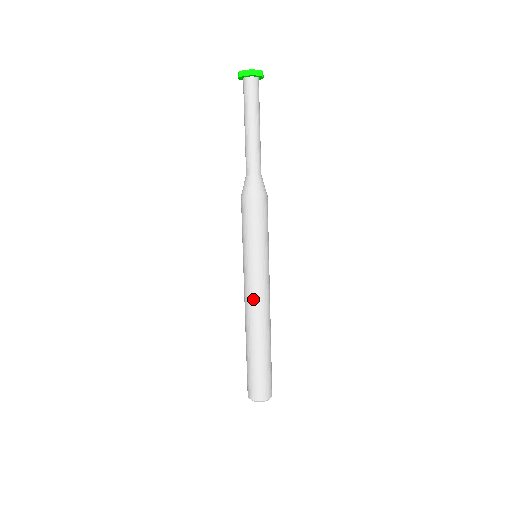
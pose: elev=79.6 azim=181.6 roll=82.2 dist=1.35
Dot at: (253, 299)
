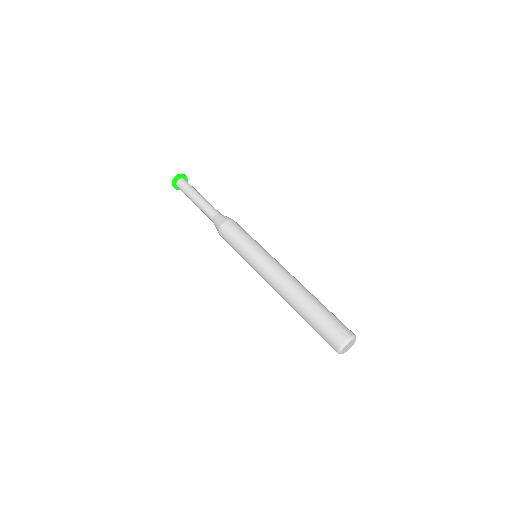
Dot at: (282, 269)
